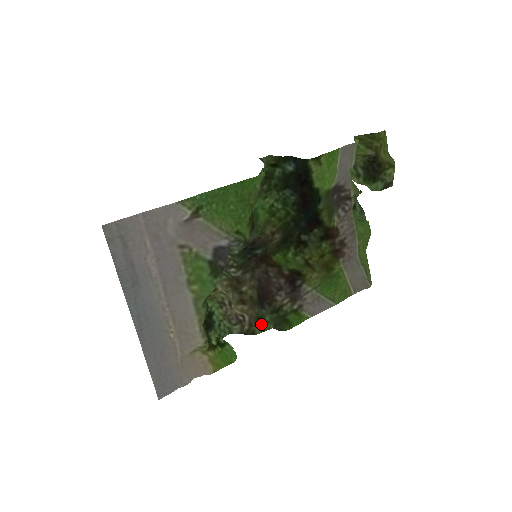
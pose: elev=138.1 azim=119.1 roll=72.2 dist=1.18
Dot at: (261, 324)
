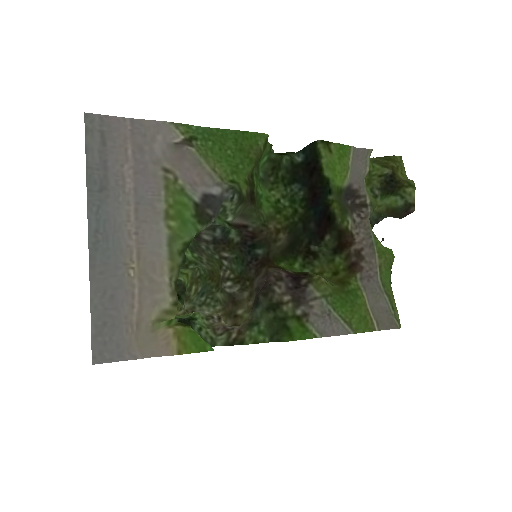
Dot at: (253, 332)
